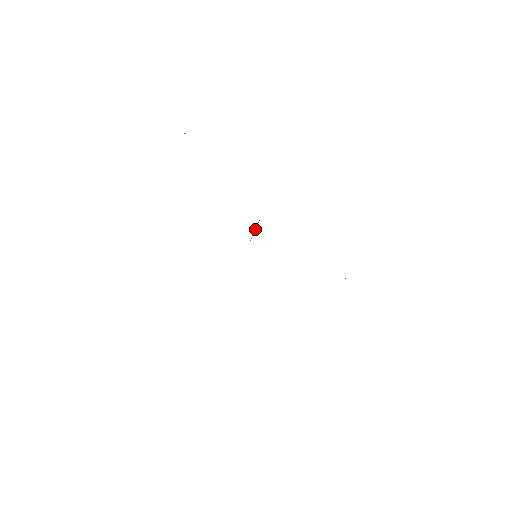
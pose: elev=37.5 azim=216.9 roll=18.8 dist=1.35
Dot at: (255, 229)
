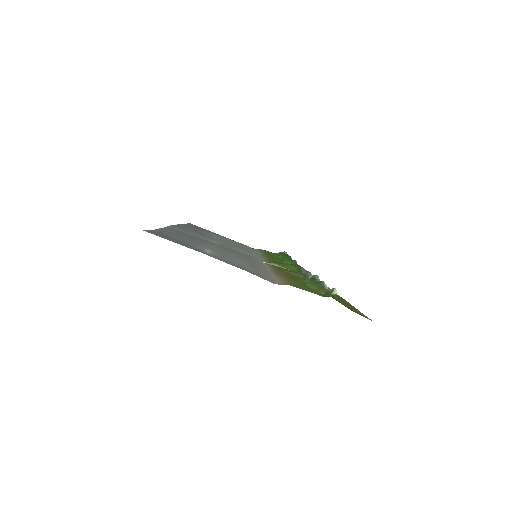
Dot at: (278, 266)
